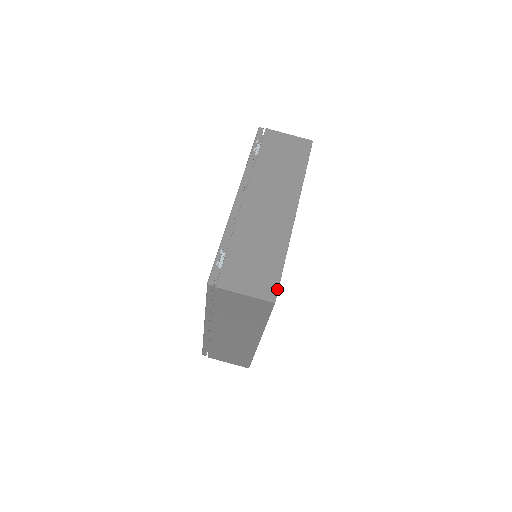
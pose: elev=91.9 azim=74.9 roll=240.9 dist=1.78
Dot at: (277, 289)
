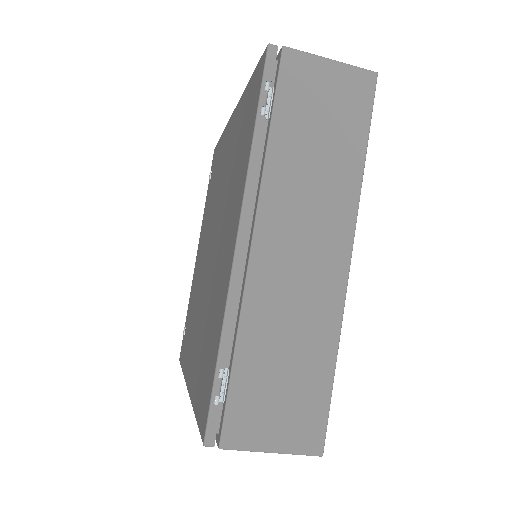
Dot at: (325, 430)
